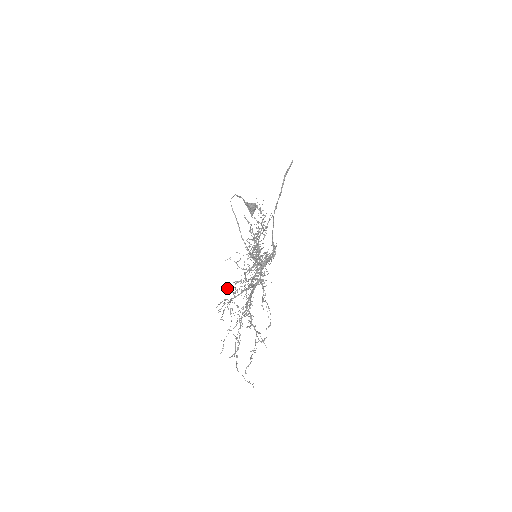
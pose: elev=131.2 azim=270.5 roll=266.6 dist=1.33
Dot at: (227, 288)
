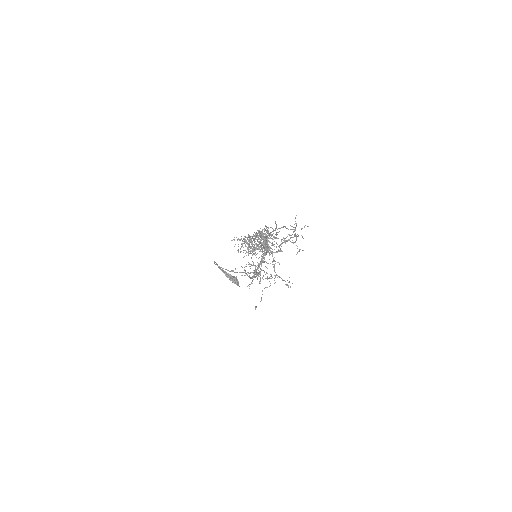
Dot at: (245, 237)
